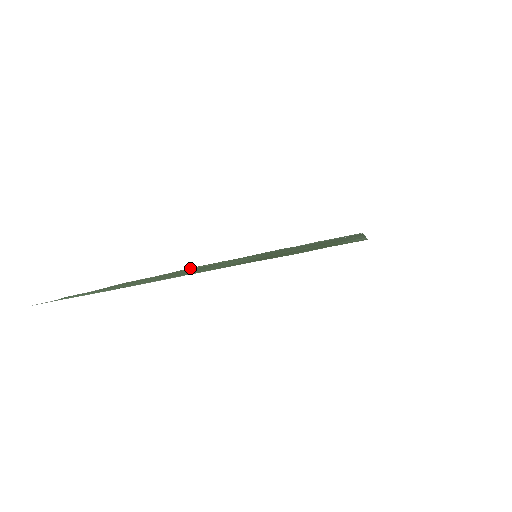
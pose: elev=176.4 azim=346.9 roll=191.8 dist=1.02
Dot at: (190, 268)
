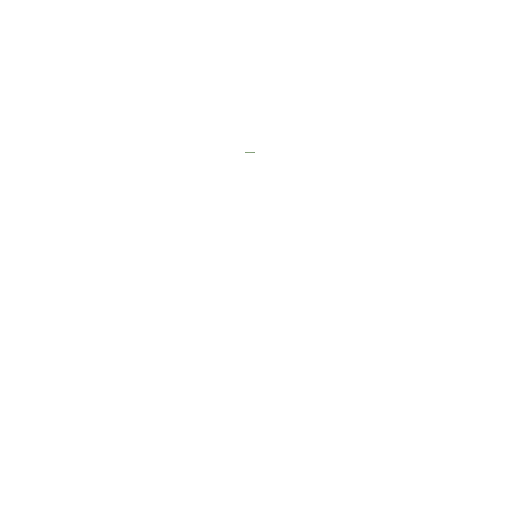
Dot at: occluded
